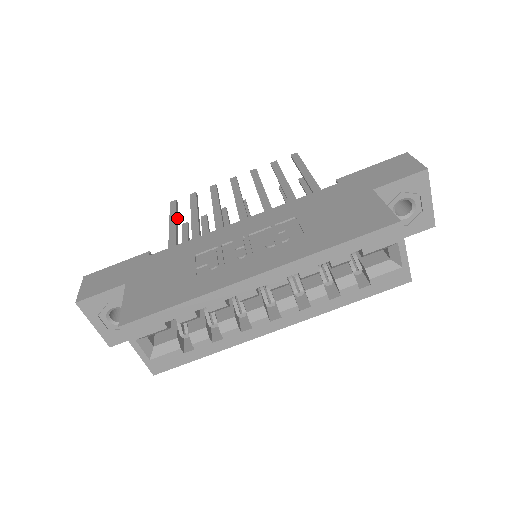
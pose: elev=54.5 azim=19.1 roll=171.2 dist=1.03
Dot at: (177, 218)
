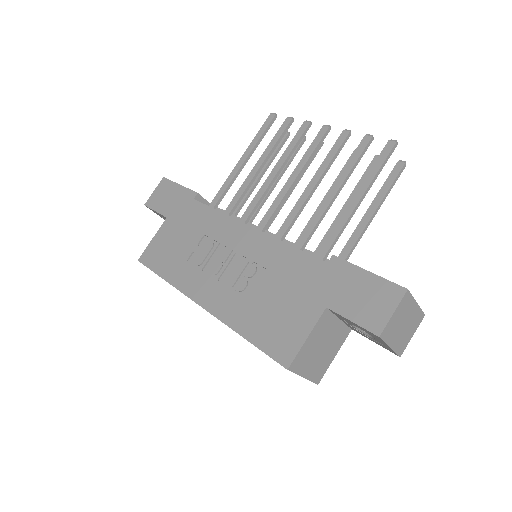
Dot at: (256, 147)
